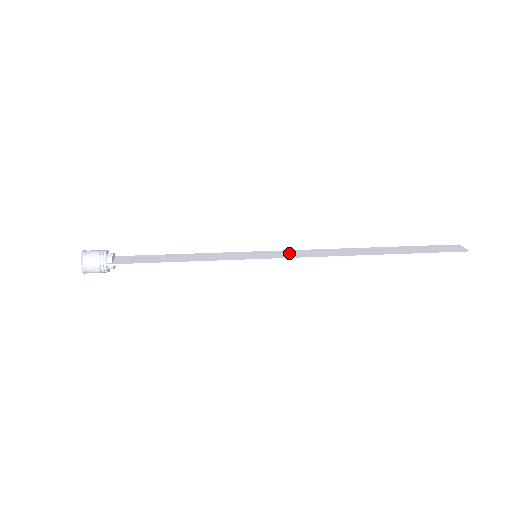
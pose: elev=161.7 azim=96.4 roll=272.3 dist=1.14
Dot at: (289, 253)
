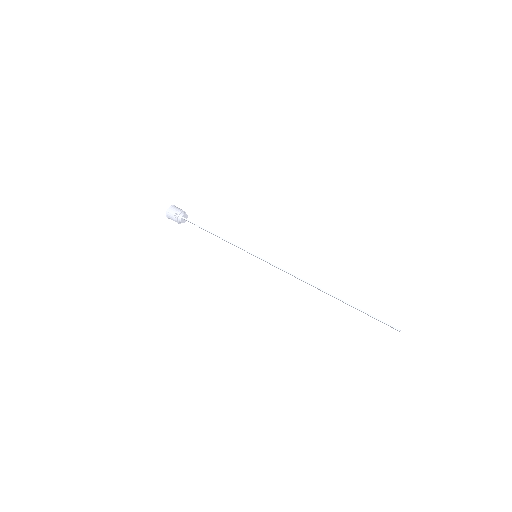
Dot at: occluded
